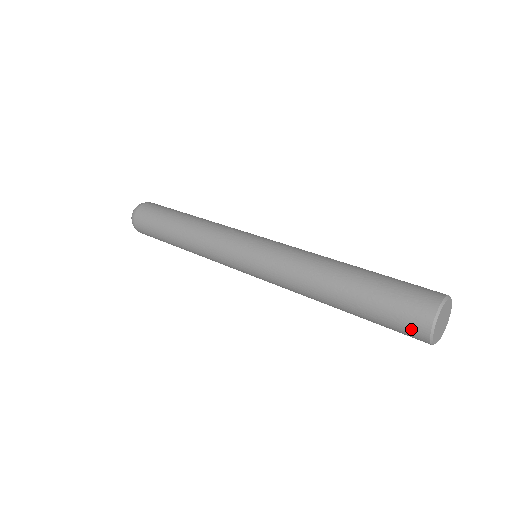
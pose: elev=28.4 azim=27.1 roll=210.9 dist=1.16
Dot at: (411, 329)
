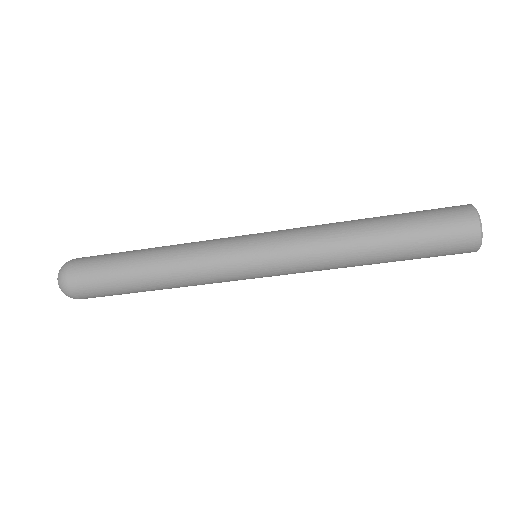
Dot at: (459, 253)
